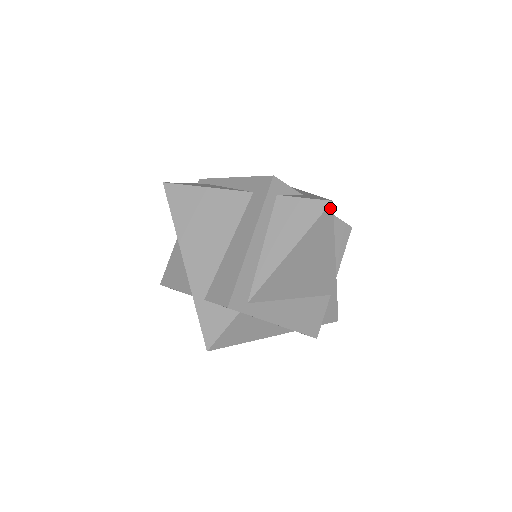
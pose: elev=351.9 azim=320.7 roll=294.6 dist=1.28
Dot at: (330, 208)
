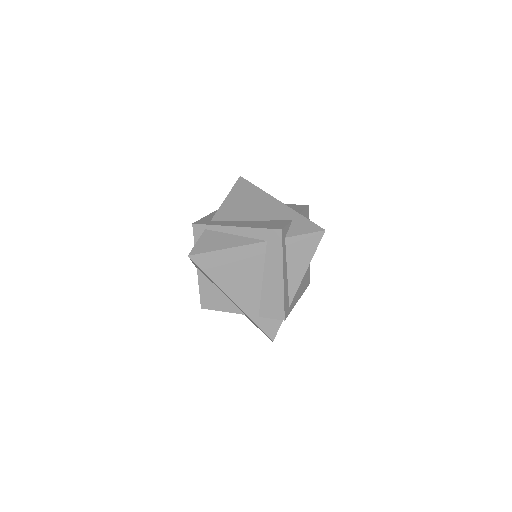
Dot at: (323, 233)
